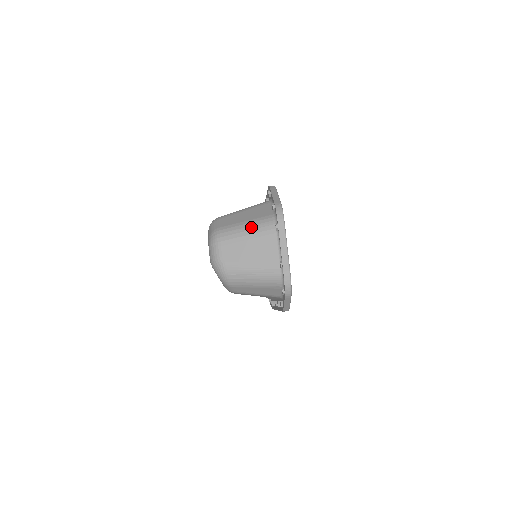
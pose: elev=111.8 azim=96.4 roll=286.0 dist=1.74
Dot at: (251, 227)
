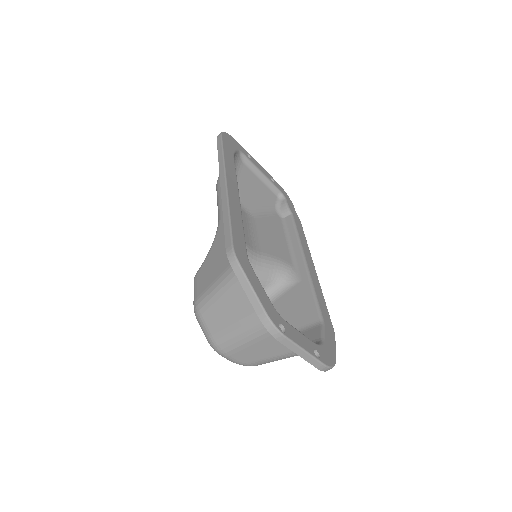
Dot at: (247, 333)
